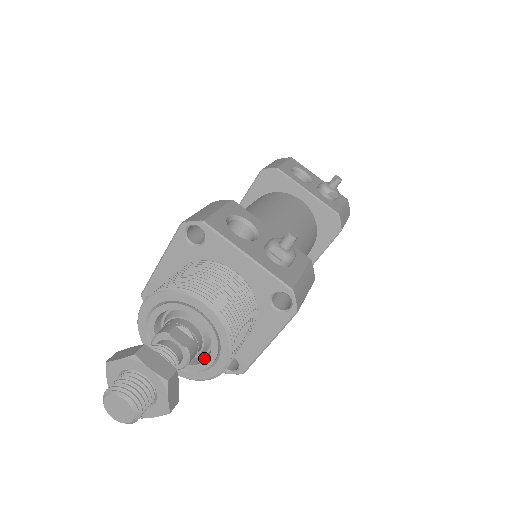
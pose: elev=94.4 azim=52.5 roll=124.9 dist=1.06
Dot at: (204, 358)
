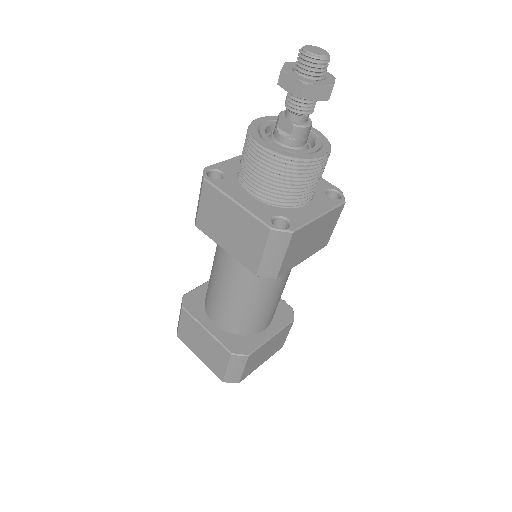
Dot at: (303, 153)
